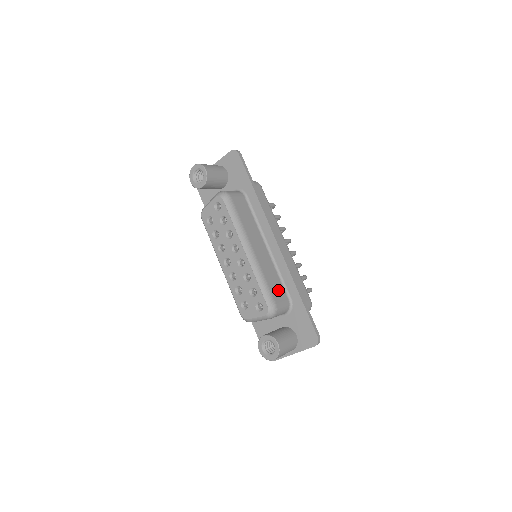
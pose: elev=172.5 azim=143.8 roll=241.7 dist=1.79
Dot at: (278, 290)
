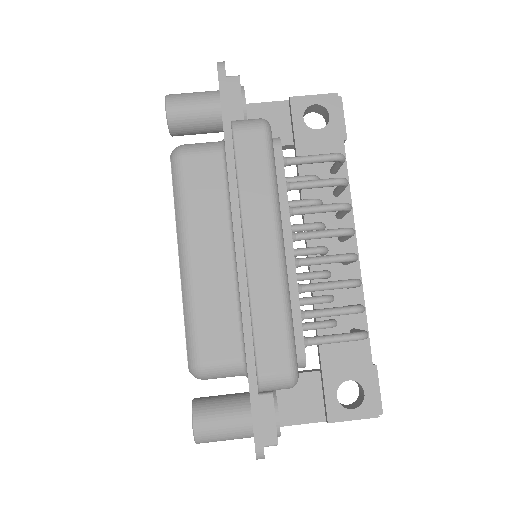
Dot at: (221, 337)
